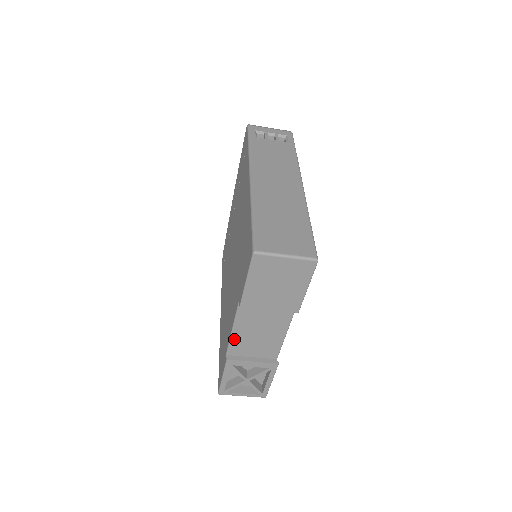
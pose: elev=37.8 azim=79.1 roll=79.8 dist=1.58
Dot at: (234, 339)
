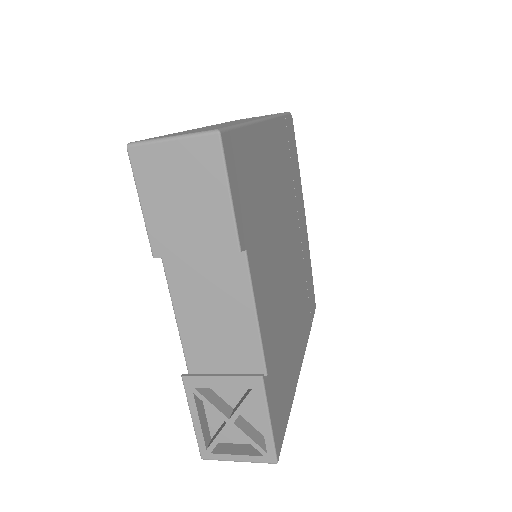
Dot at: (186, 339)
